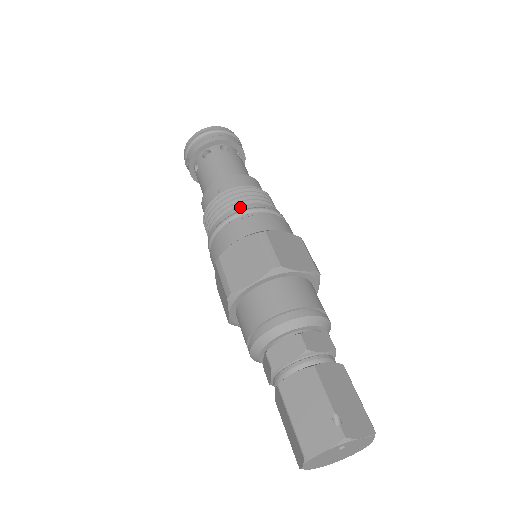
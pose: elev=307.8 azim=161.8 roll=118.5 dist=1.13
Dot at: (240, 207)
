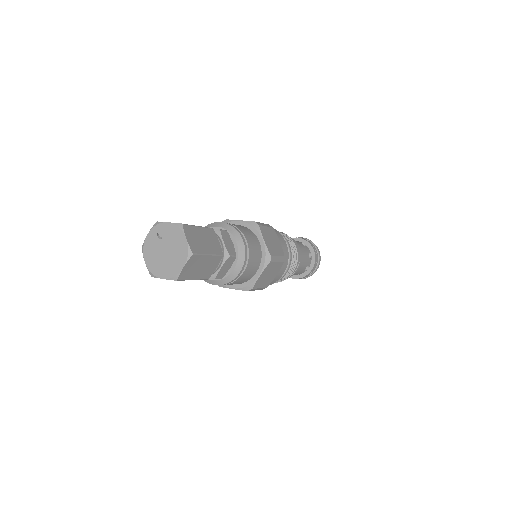
Dot at: occluded
